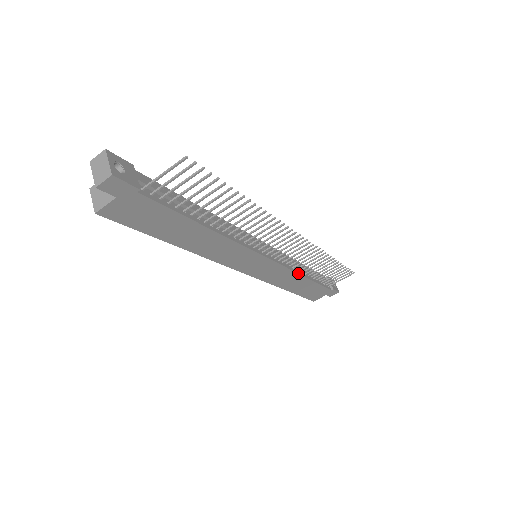
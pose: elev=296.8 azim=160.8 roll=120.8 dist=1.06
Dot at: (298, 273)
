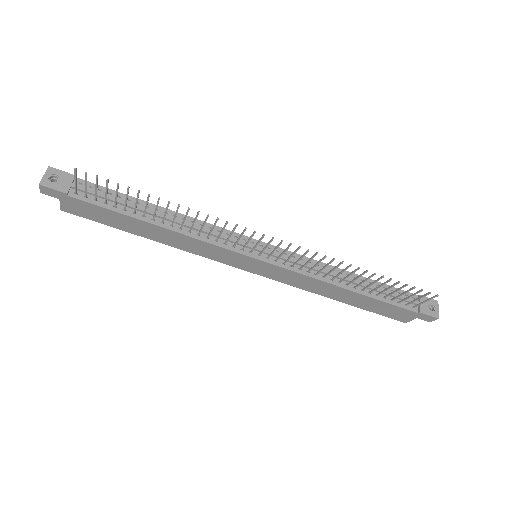
Dot at: (325, 281)
